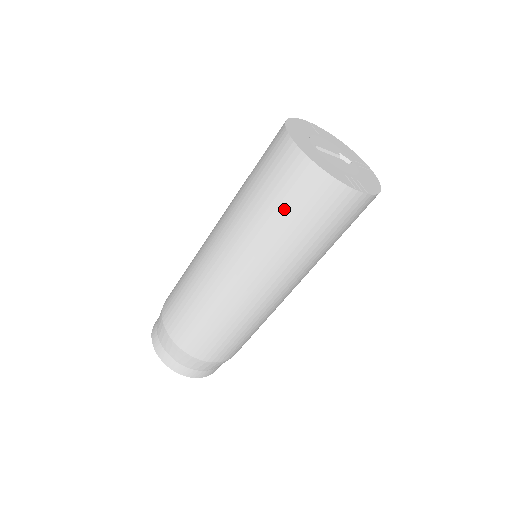
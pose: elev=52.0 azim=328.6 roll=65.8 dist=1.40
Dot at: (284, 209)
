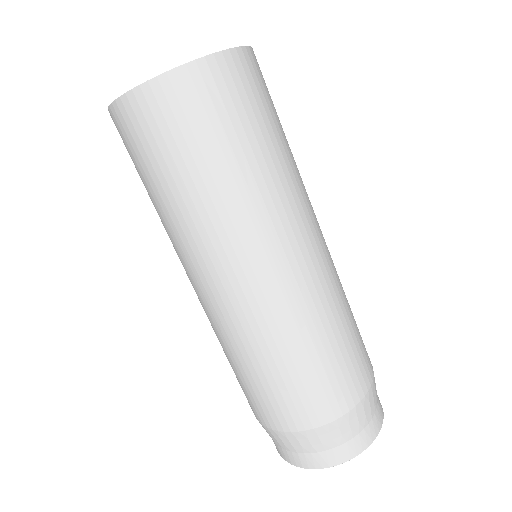
Dot at: (192, 156)
